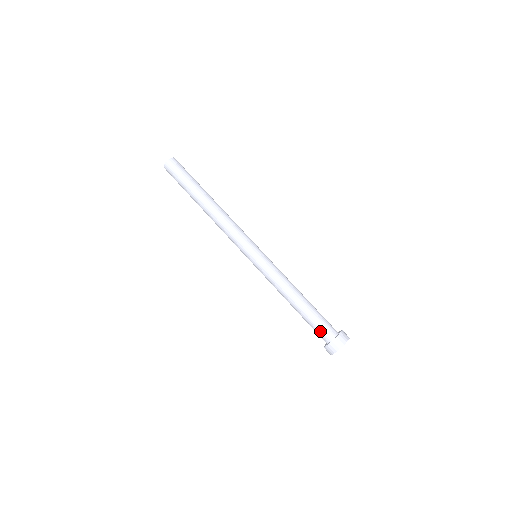
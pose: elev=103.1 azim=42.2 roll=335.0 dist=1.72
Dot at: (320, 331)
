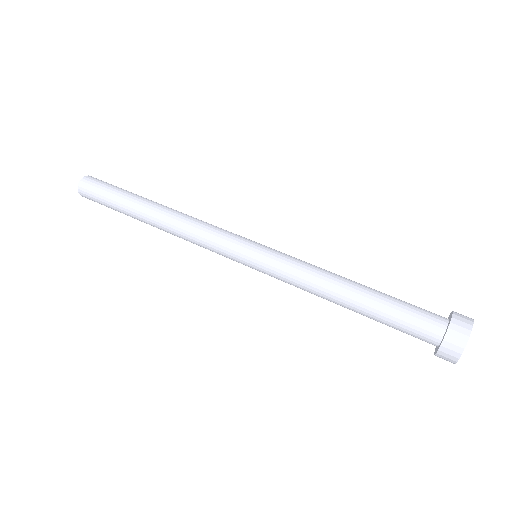
Dot at: (412, 333)
